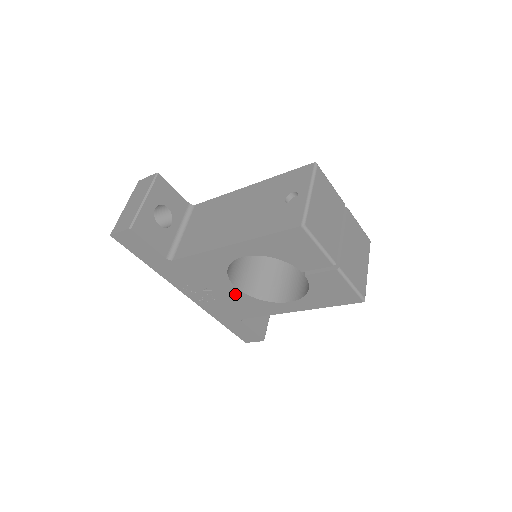
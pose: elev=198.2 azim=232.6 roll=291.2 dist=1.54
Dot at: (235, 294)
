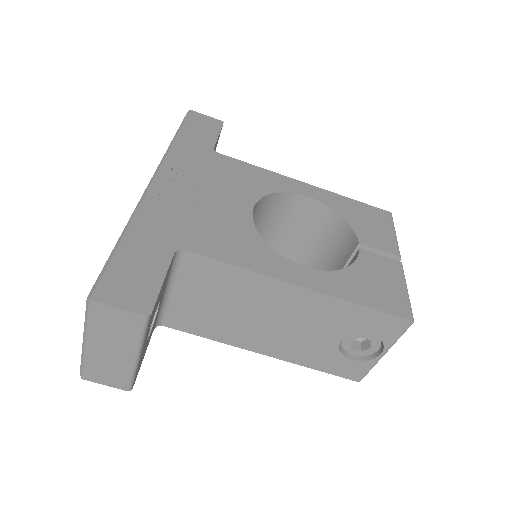
Dot at: (237, 216)
